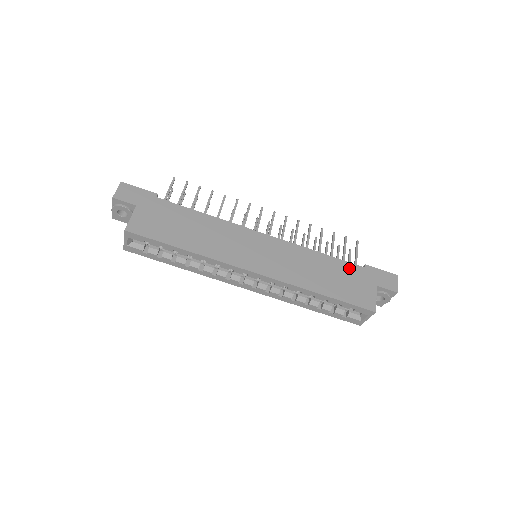
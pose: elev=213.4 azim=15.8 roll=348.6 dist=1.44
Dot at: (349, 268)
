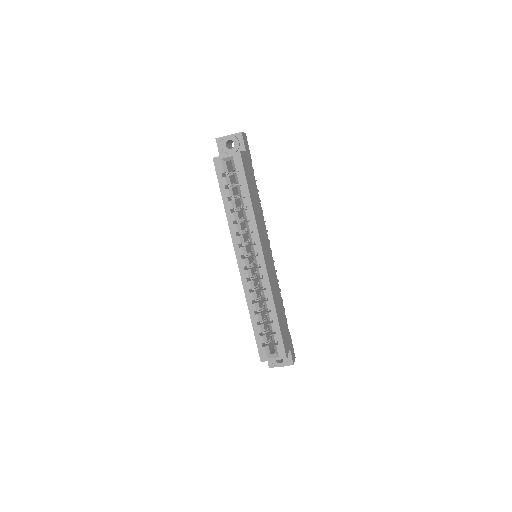
Dot at: (286, 322)
